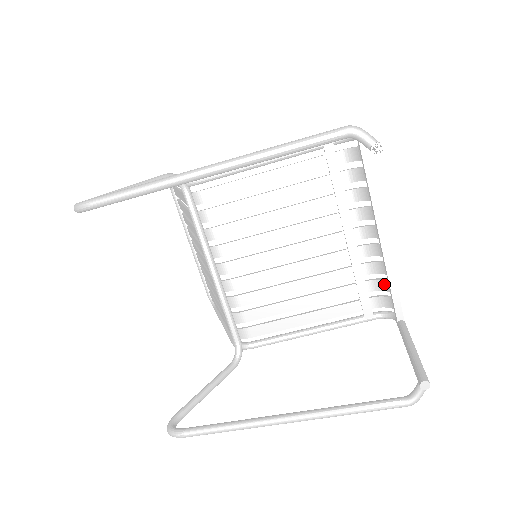
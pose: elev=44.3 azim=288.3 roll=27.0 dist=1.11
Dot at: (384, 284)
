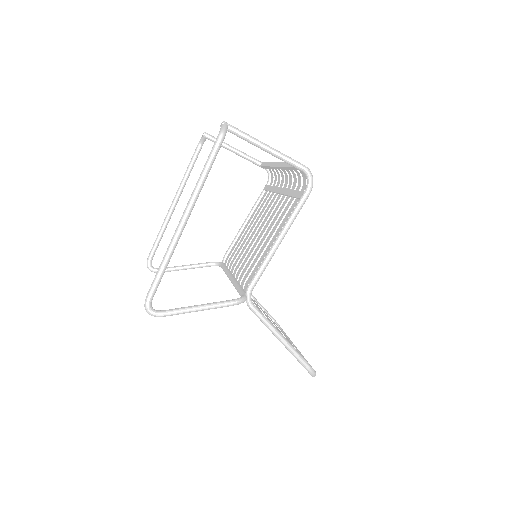
Dot at: (299, 177)
